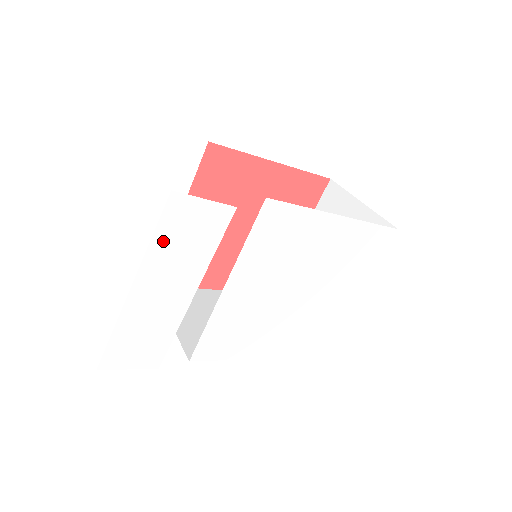
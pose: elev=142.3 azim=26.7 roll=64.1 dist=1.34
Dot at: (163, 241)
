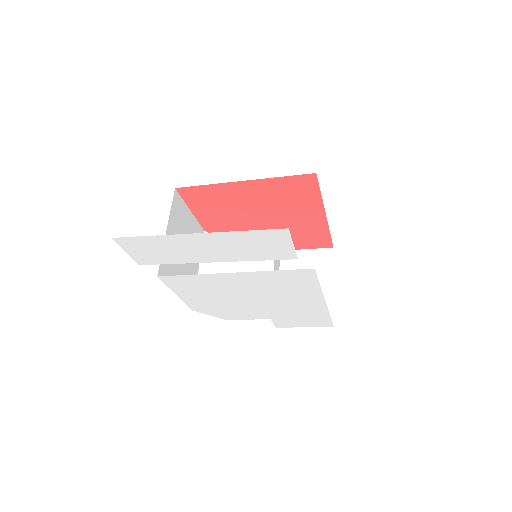
Dot at: (246, 236)
